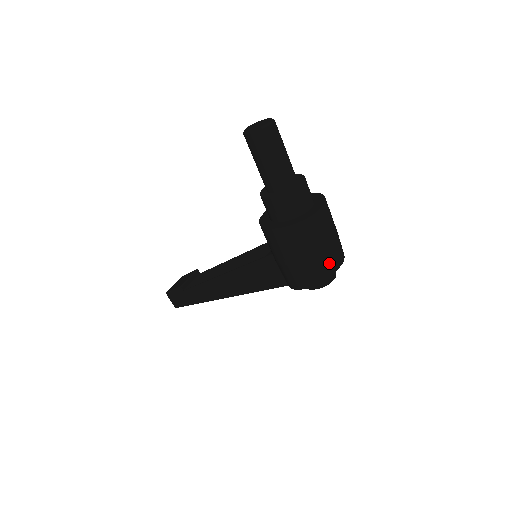
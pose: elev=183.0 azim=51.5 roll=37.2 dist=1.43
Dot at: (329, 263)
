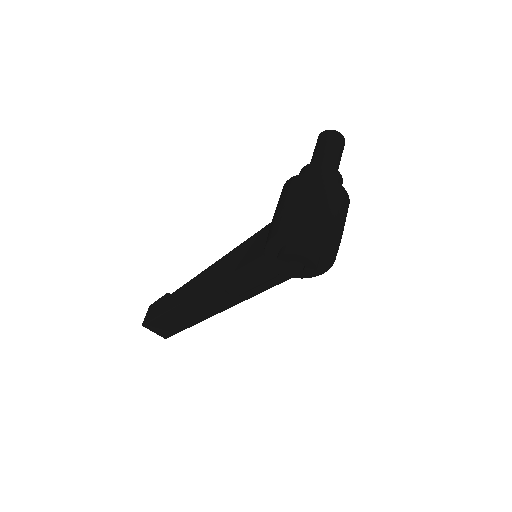
Dot at: (317, 221)
